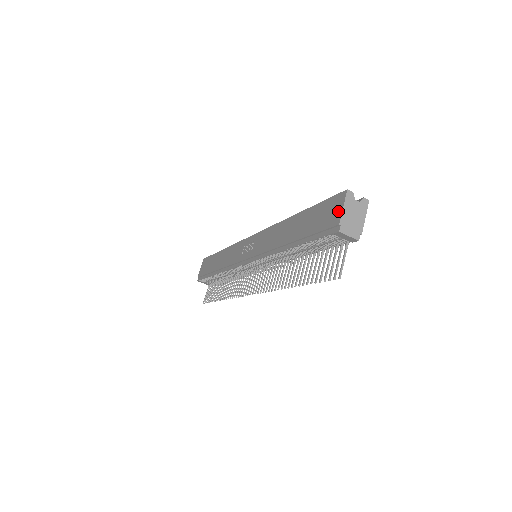
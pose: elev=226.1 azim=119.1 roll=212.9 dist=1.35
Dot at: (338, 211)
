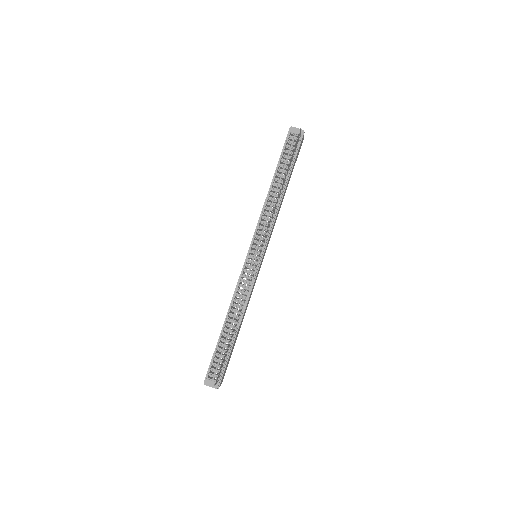
Dot at: occluded
